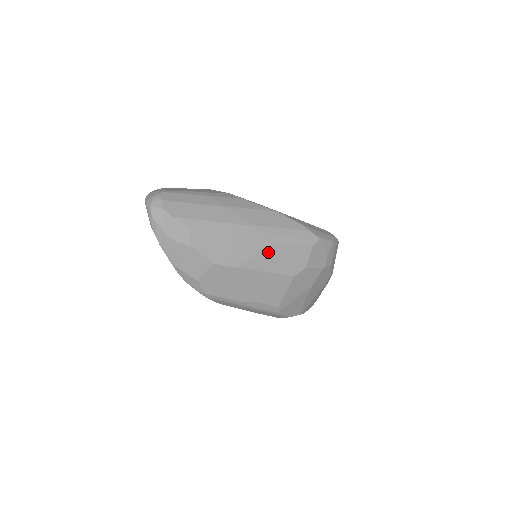
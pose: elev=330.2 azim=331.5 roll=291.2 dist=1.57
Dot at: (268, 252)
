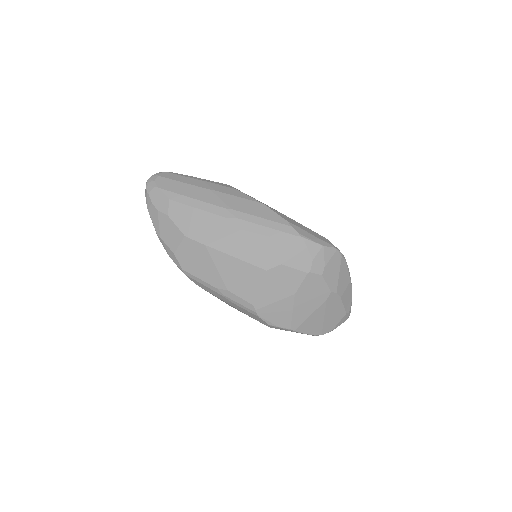
Dot at: (239, 237)
